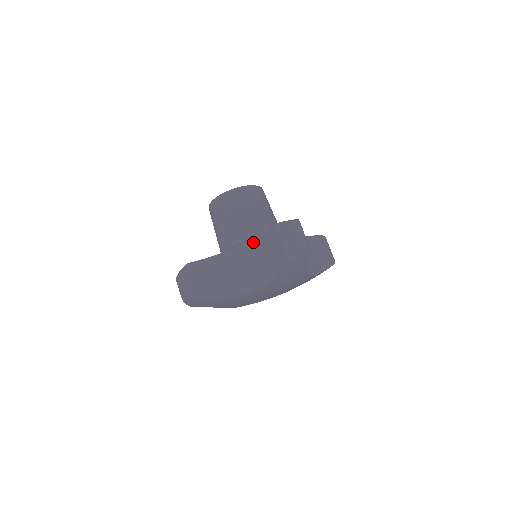
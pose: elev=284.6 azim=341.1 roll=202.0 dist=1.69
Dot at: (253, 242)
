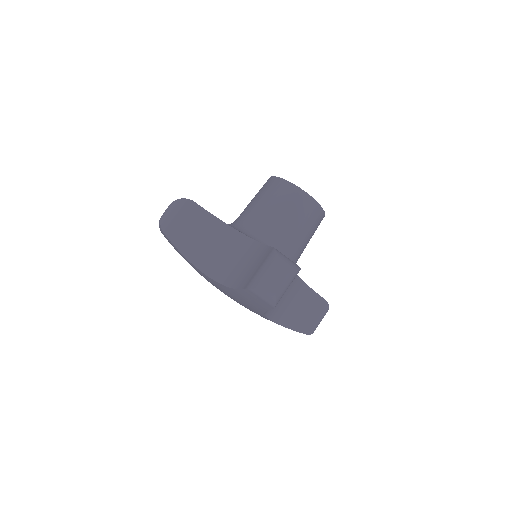
Dot at: (252, 243)
